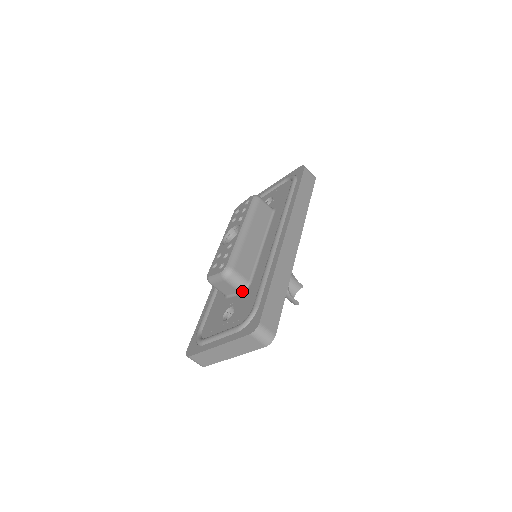
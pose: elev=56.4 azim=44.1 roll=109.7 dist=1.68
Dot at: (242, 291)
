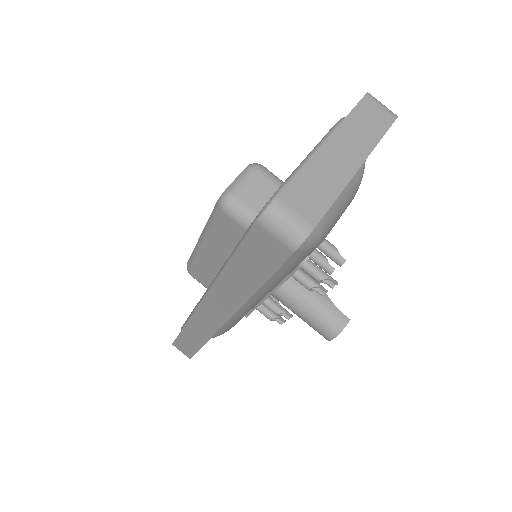
Dot at: occluded
